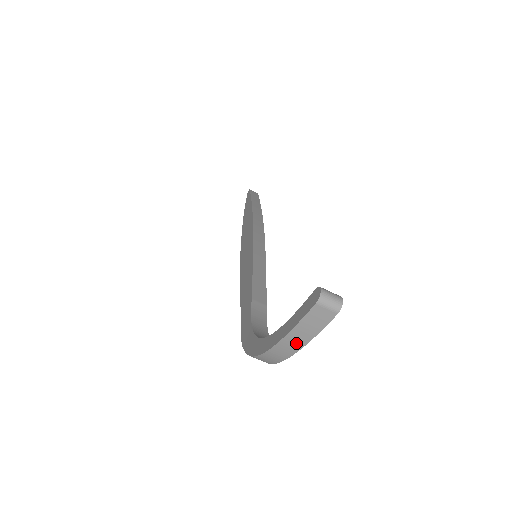
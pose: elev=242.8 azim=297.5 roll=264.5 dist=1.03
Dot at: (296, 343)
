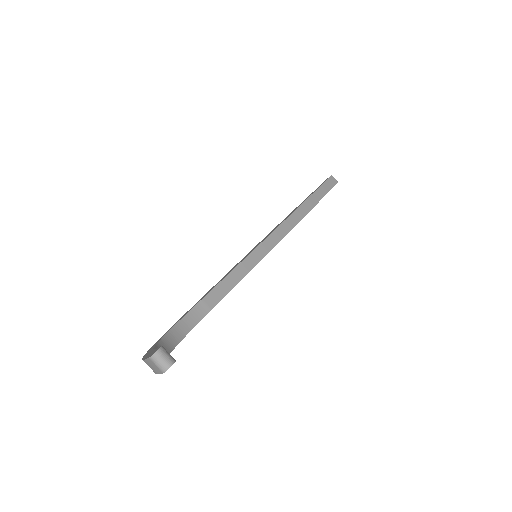
Dot at: (151, 368)
